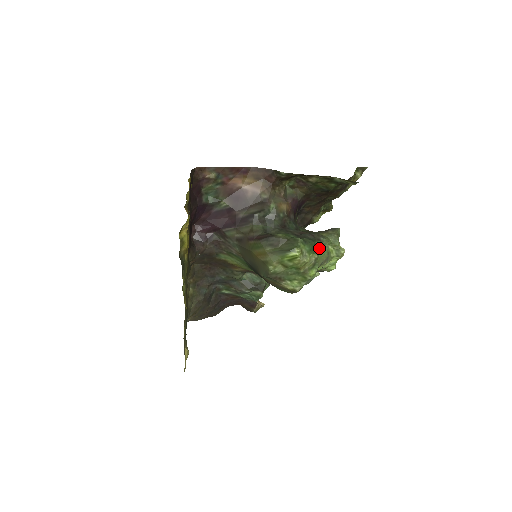
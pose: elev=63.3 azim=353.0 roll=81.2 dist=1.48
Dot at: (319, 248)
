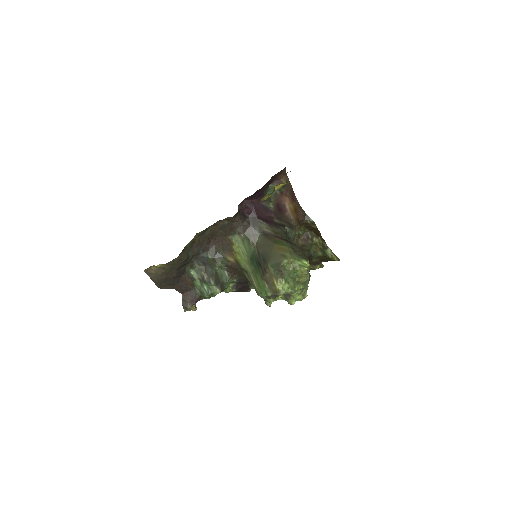
Dot at: occluded
